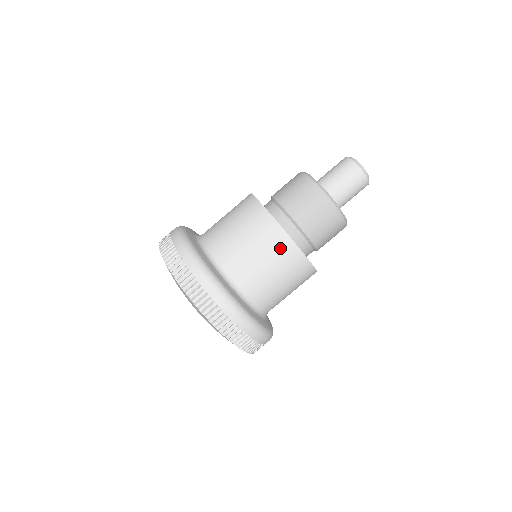
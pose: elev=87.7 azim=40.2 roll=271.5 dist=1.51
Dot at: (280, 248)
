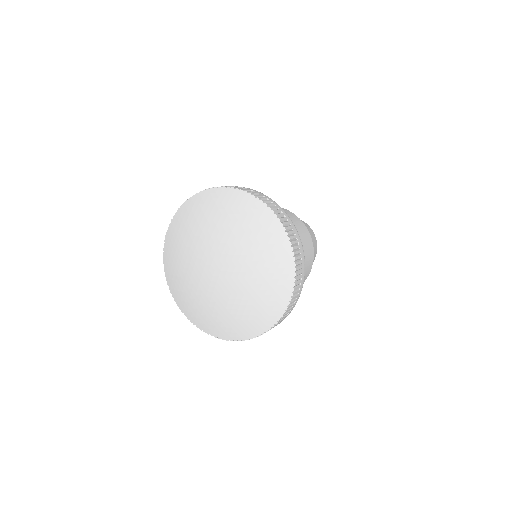
Dot at: (289, 215)
